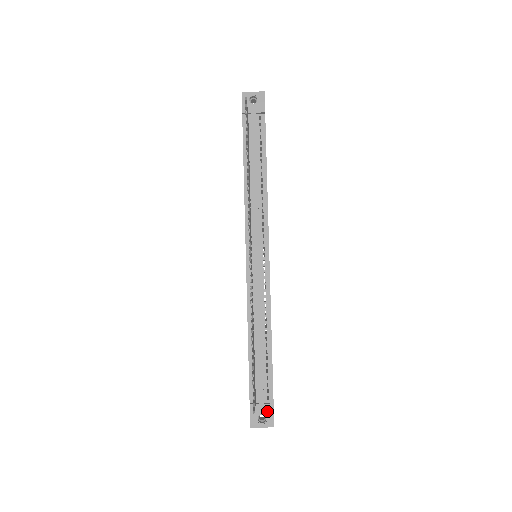
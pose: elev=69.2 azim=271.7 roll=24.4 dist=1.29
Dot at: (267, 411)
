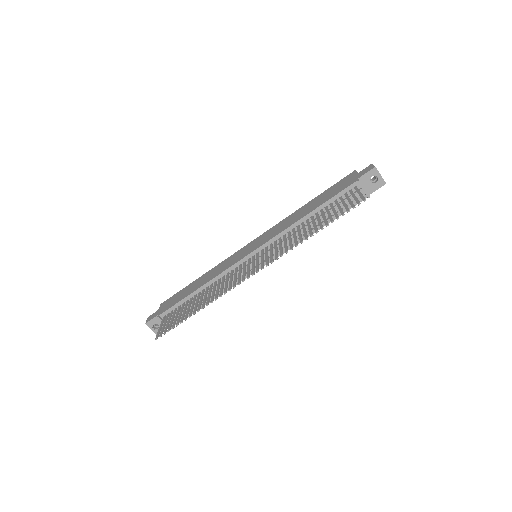
Dot at: occluded
